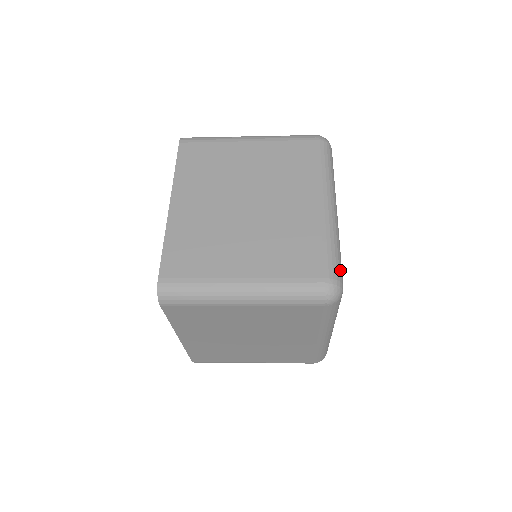
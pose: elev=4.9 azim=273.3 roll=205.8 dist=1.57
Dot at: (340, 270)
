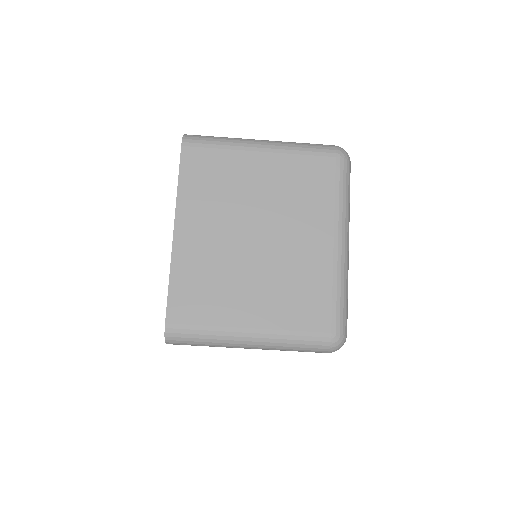
Dot at: occluded
